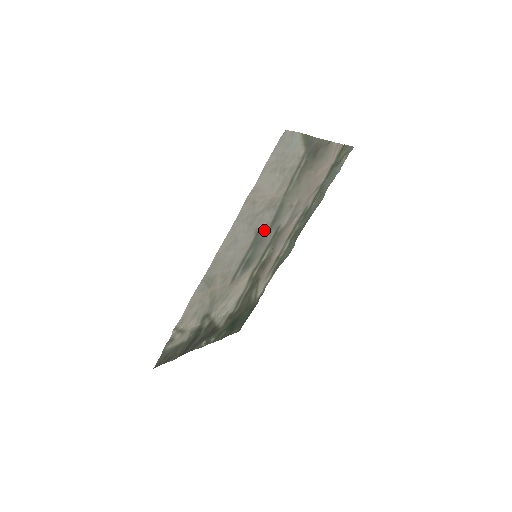
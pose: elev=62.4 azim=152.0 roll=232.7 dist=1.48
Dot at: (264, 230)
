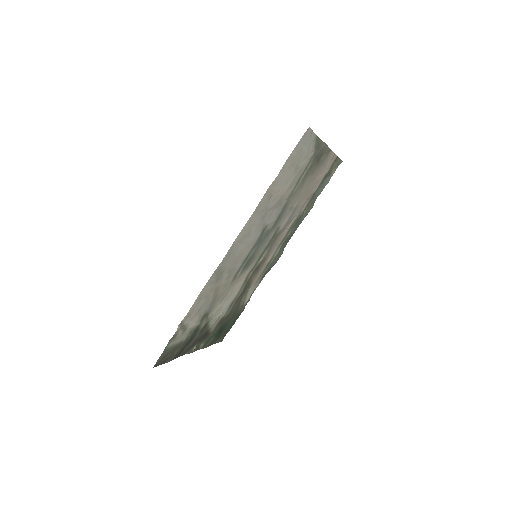
Dot at: (268, 229)
